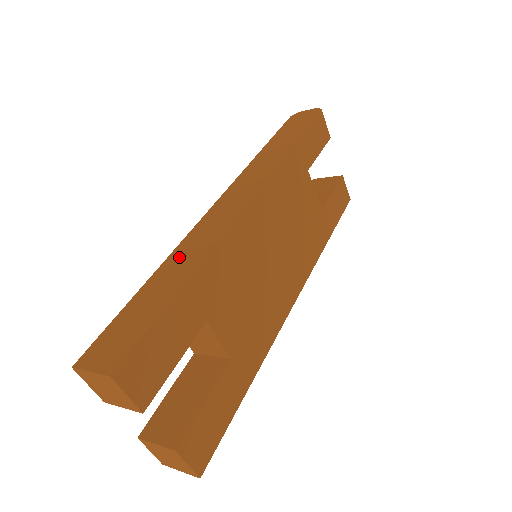
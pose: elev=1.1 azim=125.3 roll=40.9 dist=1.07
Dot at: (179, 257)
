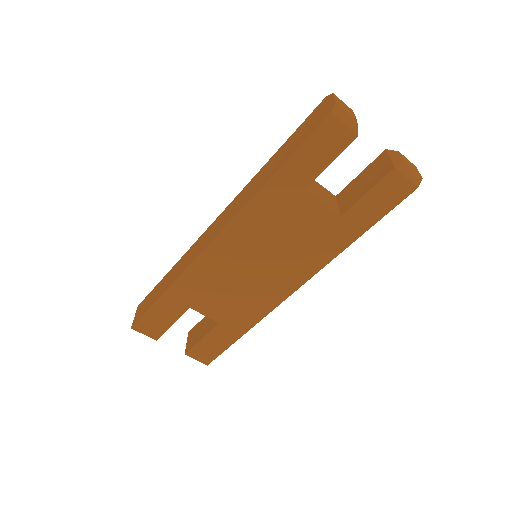
Dot at: (179, 264)
